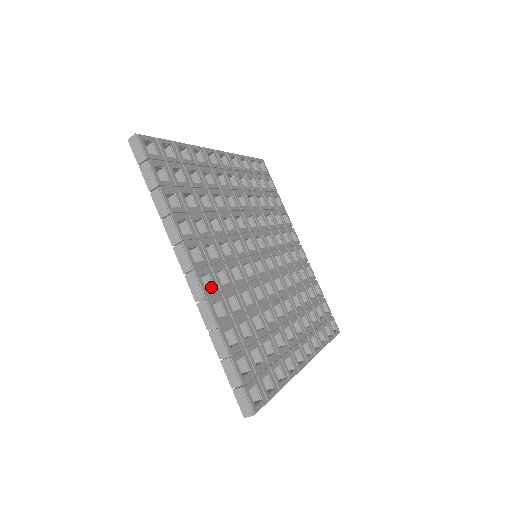
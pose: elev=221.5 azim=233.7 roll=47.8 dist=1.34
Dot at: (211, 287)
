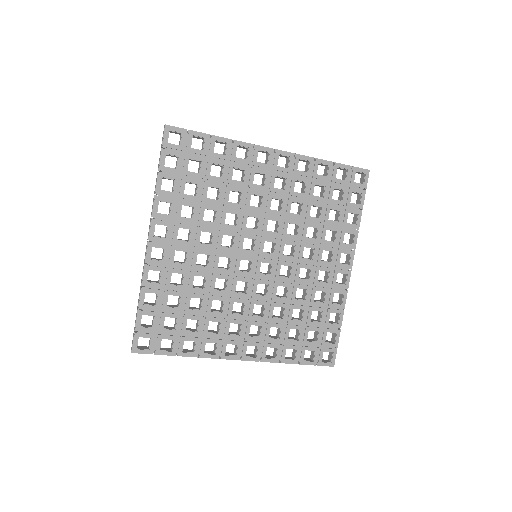
Dot at: (256, 346)
